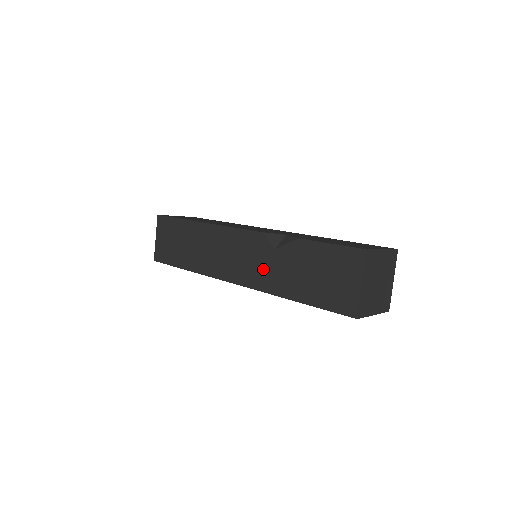
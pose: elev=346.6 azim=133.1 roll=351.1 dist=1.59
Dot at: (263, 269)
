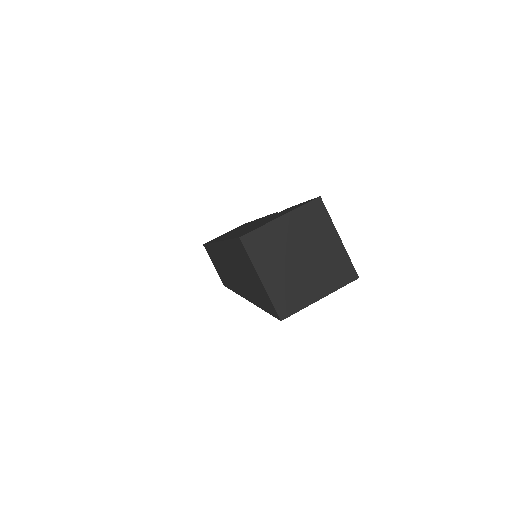
Dot at: occluded
